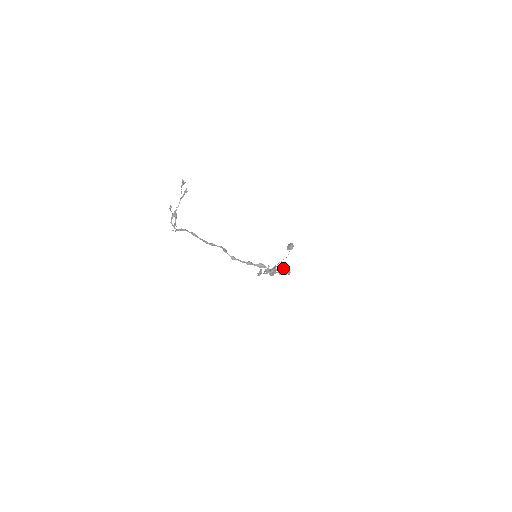
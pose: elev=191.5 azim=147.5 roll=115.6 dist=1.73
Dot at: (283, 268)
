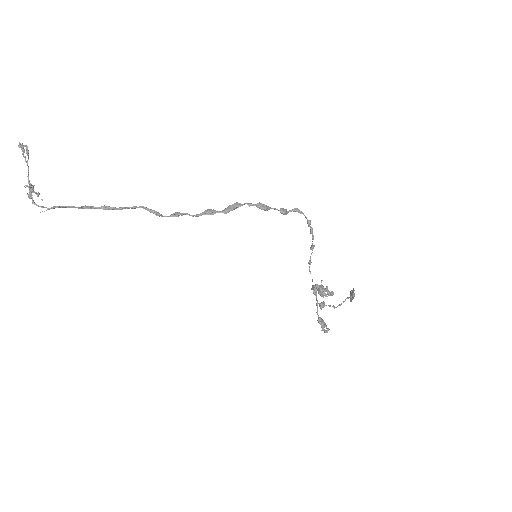
Dot at: (311, 246)
